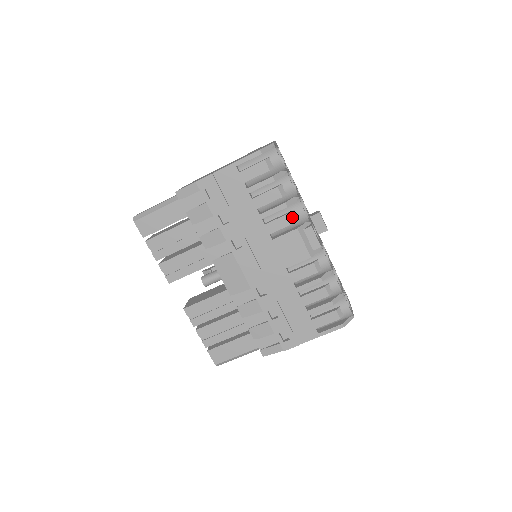
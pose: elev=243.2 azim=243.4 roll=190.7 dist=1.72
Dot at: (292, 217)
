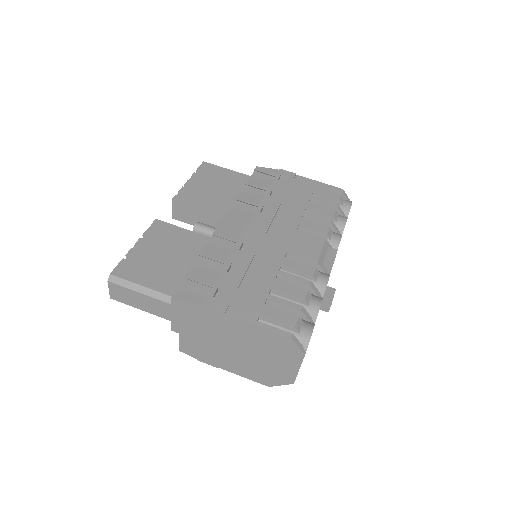
Dot at: (329, 230)
